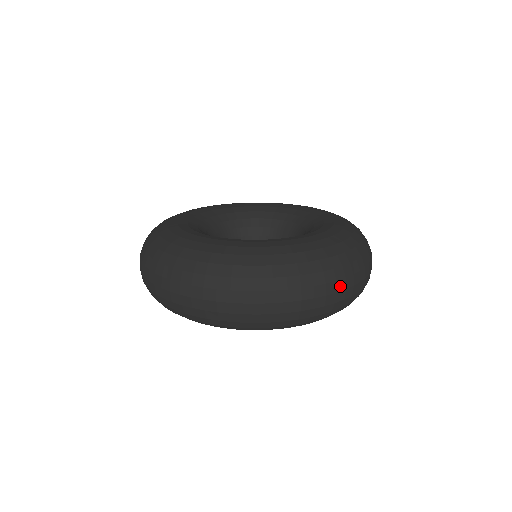
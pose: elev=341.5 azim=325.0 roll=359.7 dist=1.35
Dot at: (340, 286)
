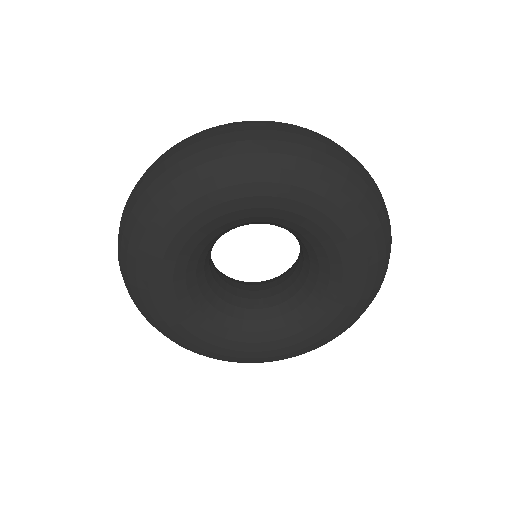
Dot at: occluded
